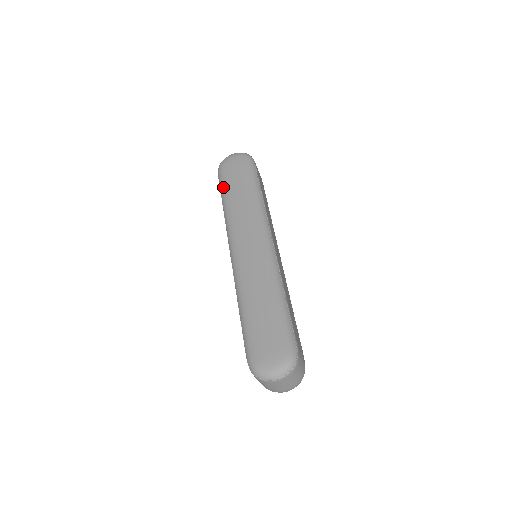
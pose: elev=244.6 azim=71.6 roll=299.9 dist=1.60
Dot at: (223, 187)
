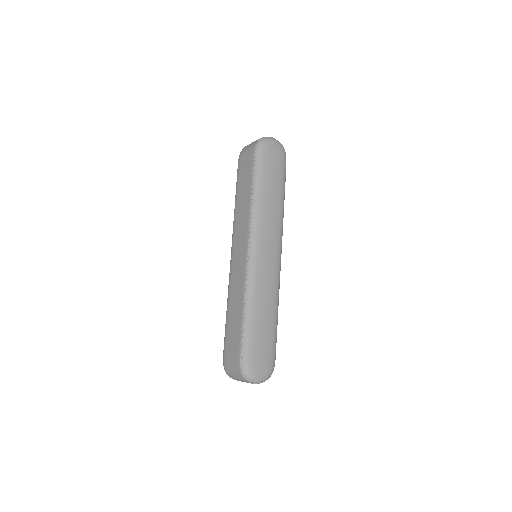
Dot at: (260, 174)
